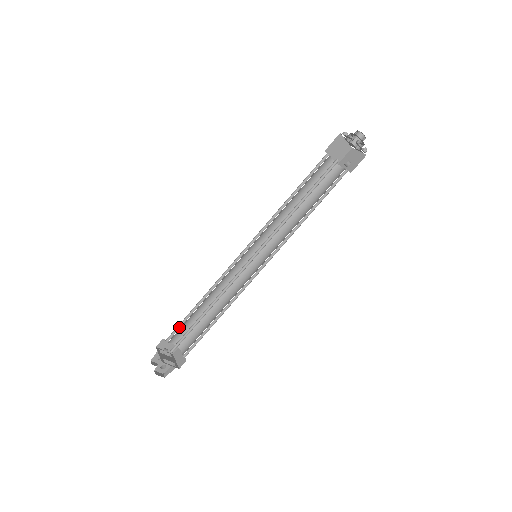
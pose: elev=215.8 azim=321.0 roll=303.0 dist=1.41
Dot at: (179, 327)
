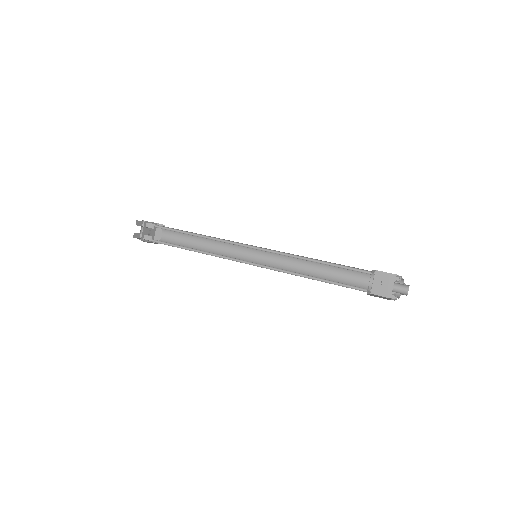
Dot at: (169, 228)
